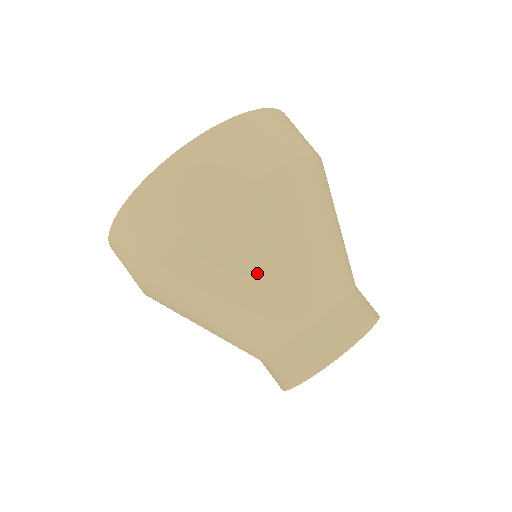
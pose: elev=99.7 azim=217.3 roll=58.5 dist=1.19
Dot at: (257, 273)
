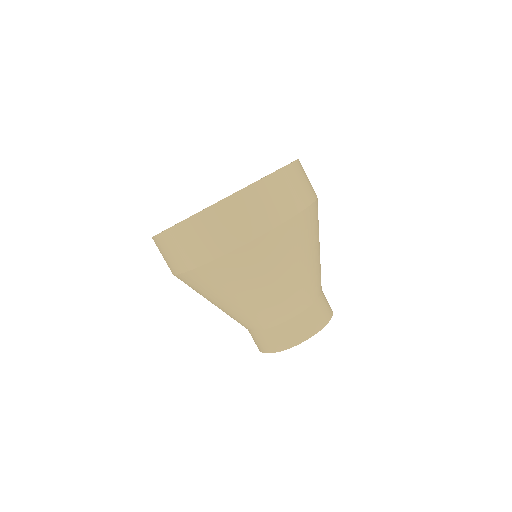
Dot at: (270, 282)
